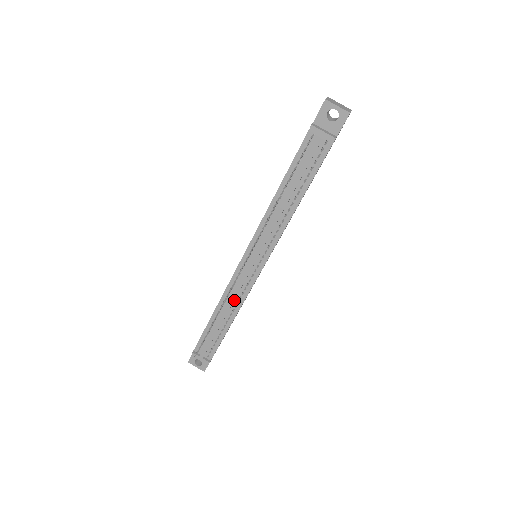
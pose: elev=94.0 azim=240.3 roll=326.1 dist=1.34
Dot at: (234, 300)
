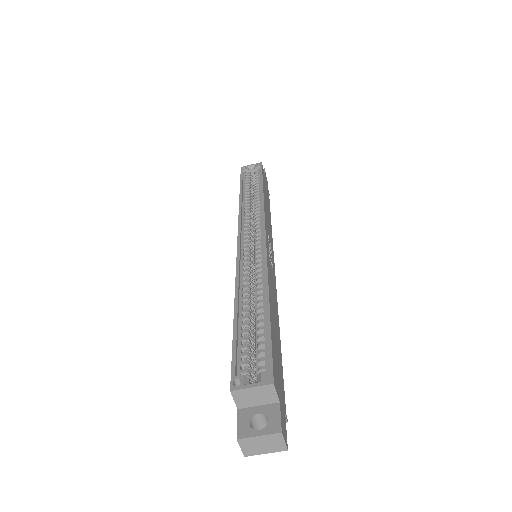
Dot at: occluded
